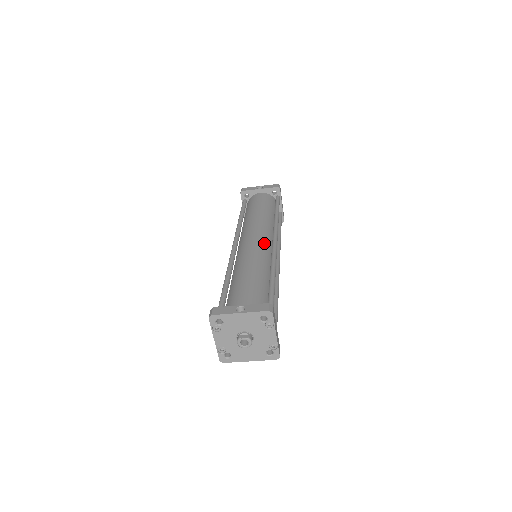
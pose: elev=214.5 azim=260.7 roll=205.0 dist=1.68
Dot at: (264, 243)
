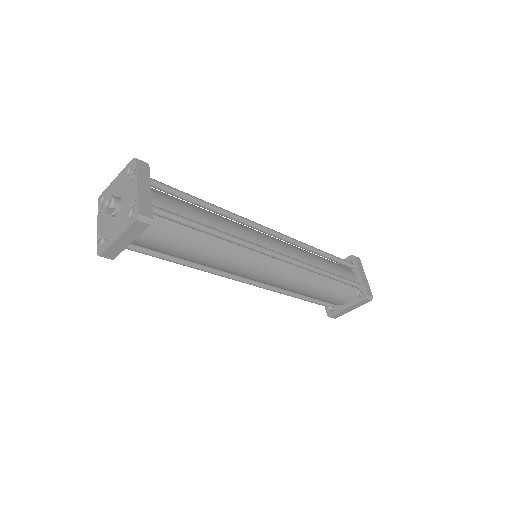
Dot at: occluded
